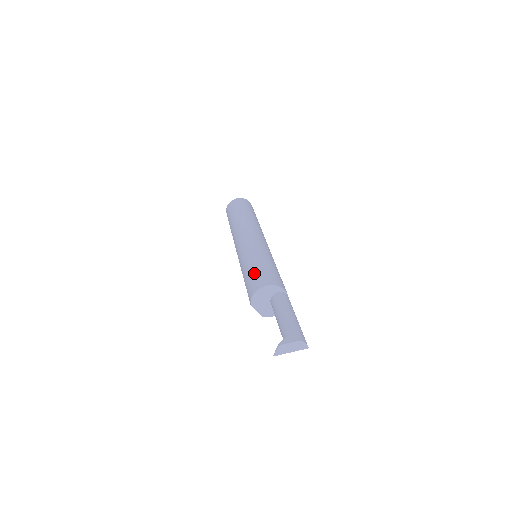
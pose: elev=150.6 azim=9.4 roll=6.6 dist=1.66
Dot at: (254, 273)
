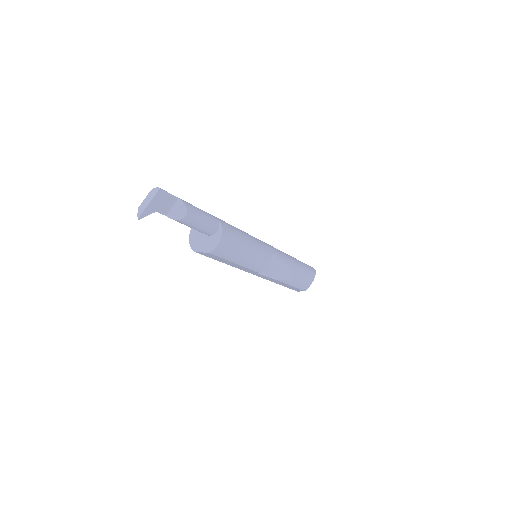
Dot at: occluded
